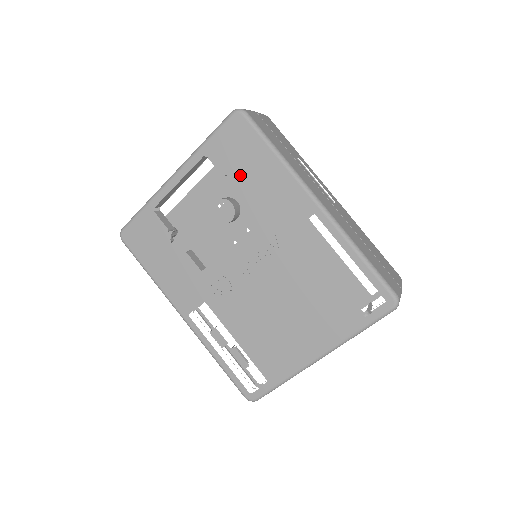
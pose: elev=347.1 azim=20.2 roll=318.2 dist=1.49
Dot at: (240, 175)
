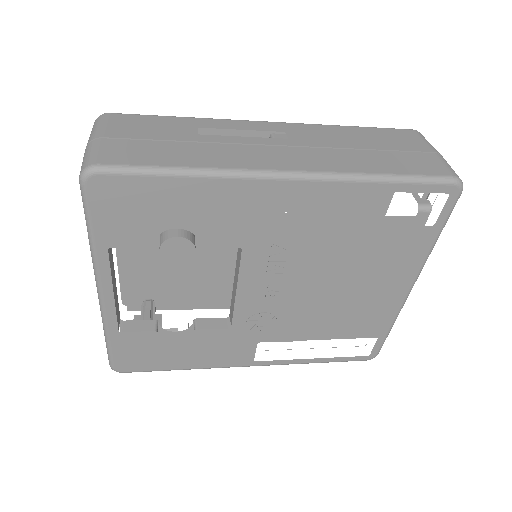
Dot at: occluded
